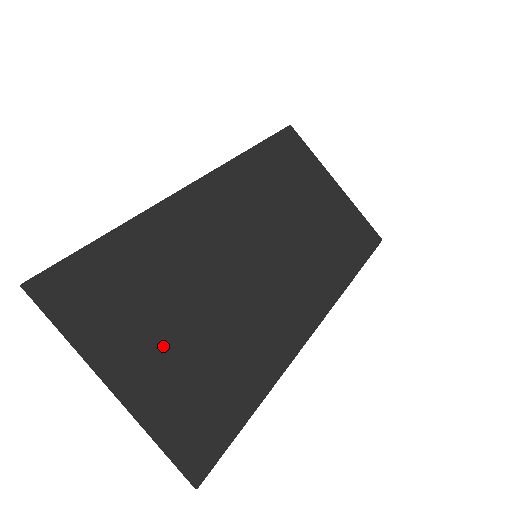
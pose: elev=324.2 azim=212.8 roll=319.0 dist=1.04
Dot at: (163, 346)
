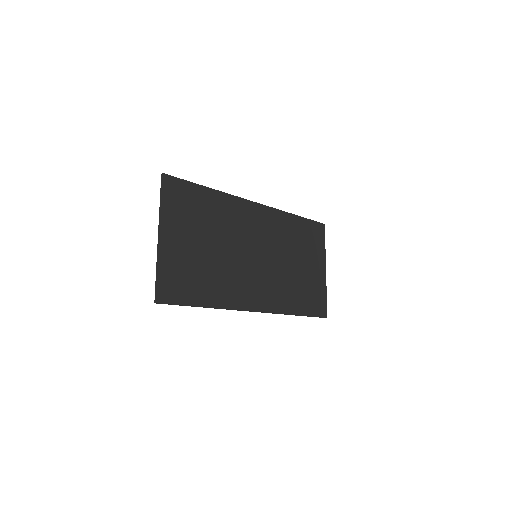
Dot at: (189, 244)
